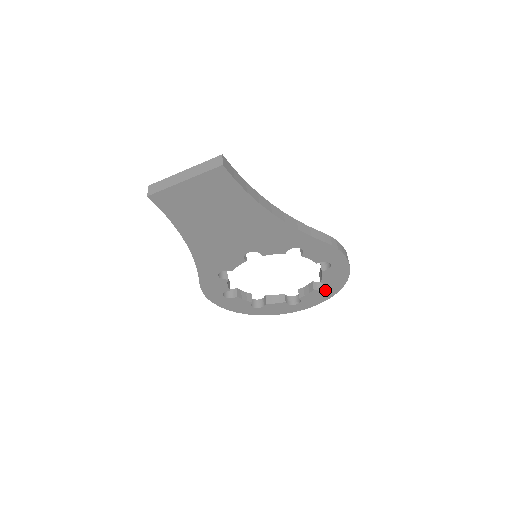
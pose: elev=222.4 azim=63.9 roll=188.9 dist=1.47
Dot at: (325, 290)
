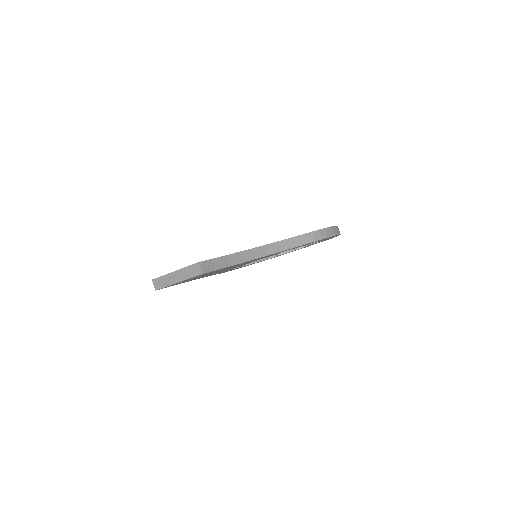
Dot at: (324, 240)
